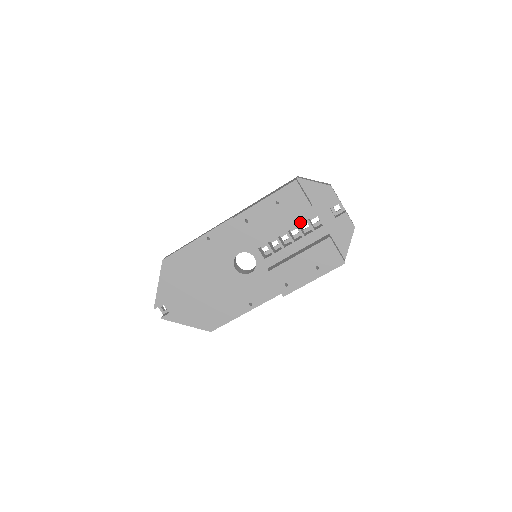
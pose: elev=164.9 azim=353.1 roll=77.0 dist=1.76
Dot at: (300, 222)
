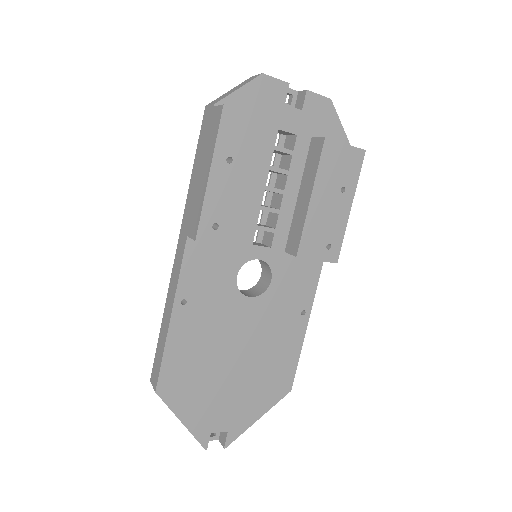
Dot at: (269, 159)
